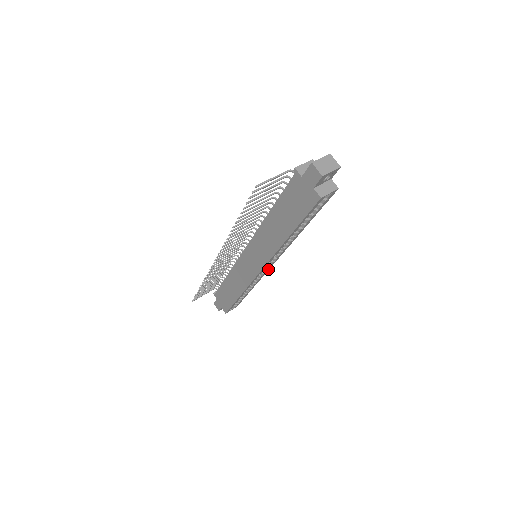
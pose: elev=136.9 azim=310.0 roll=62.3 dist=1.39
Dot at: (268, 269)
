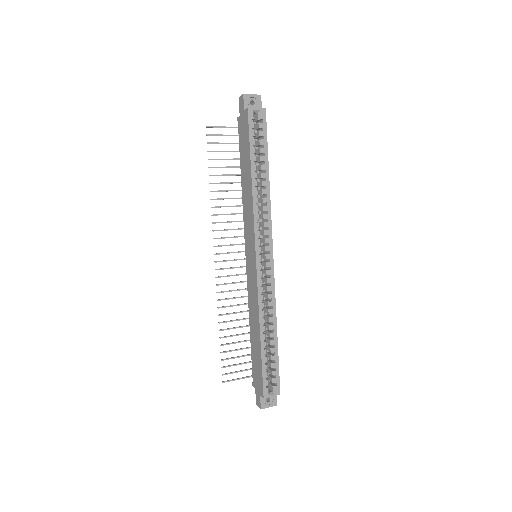
Dot at: (272, 270)
